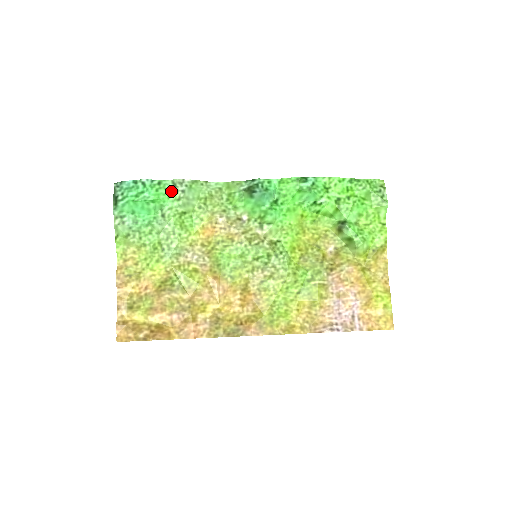
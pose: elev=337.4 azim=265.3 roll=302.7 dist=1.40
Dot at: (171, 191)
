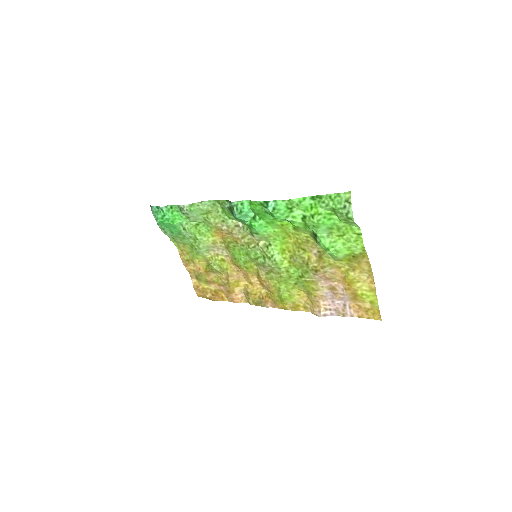
Dot at: (181, 212)
